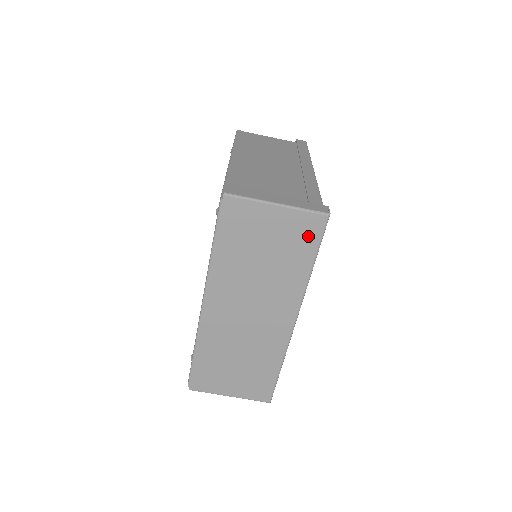
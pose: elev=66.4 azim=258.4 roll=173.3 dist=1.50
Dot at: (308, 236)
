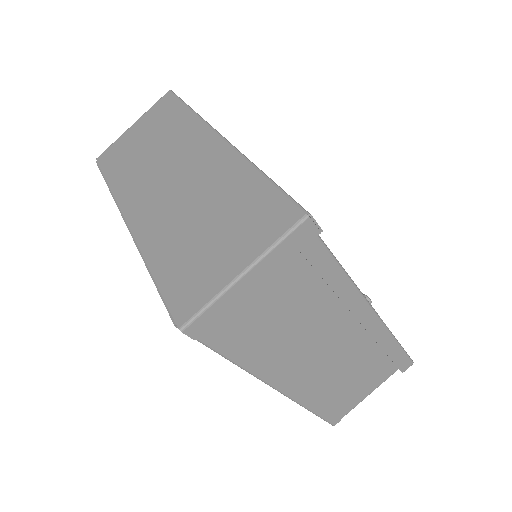
Dot at: (167, 107)
